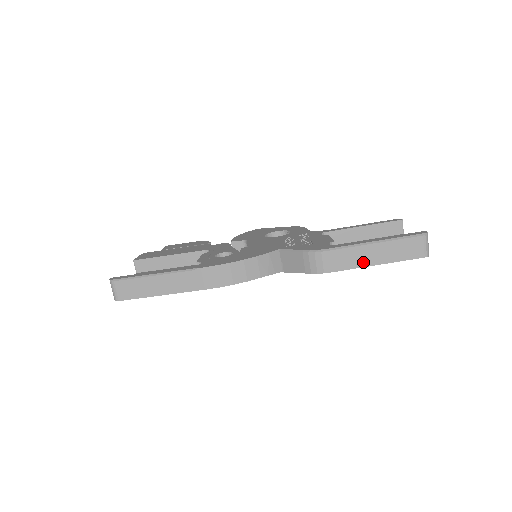
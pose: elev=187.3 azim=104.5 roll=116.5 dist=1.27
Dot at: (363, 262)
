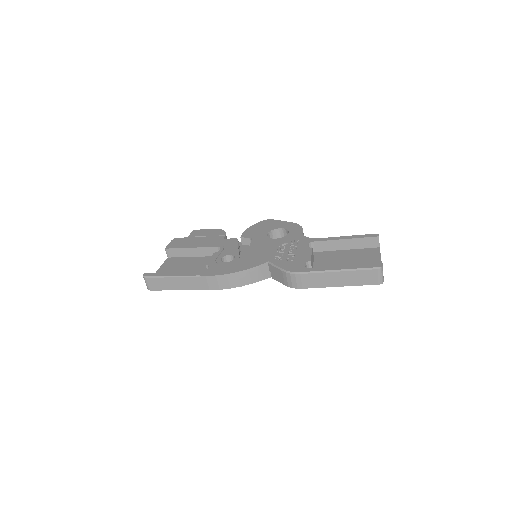
Dot at: (328, 284)
